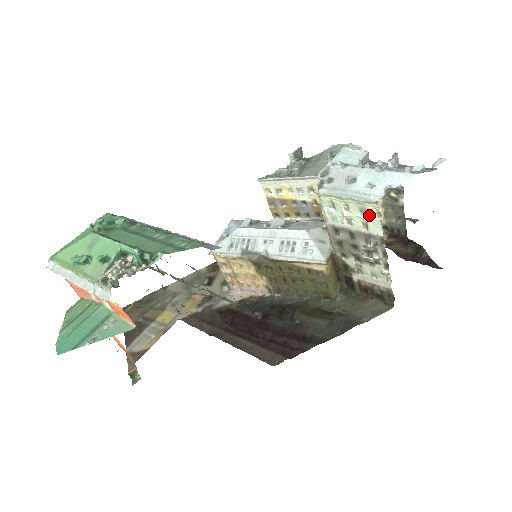
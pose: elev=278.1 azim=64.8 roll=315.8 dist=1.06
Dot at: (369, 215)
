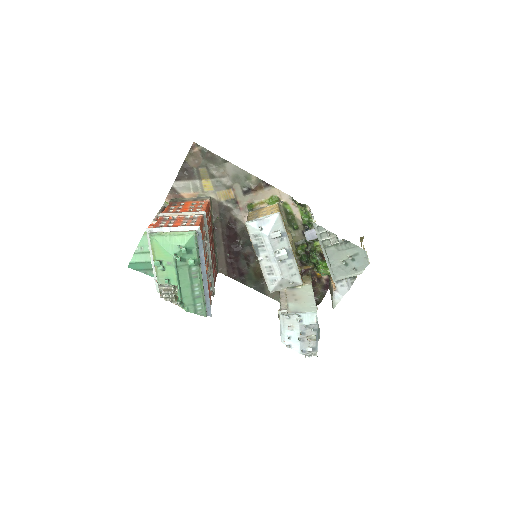
Dot at: occluded
